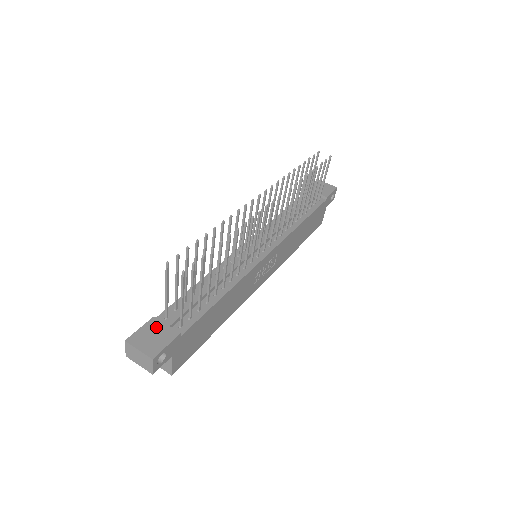
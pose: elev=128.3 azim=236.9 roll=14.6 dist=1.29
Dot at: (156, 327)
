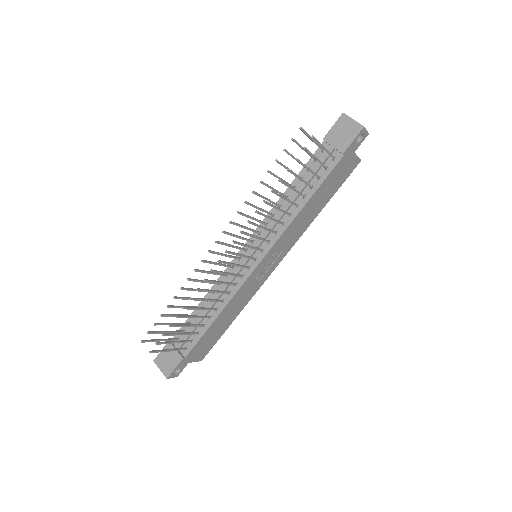
Dot at: occluded
